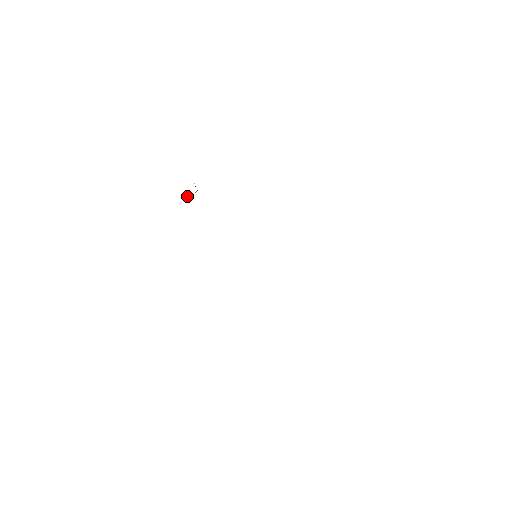
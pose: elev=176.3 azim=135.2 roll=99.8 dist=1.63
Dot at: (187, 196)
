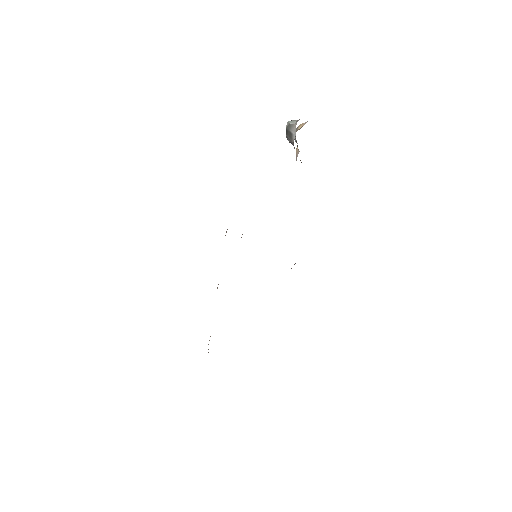
Dot at: (295, 120)
